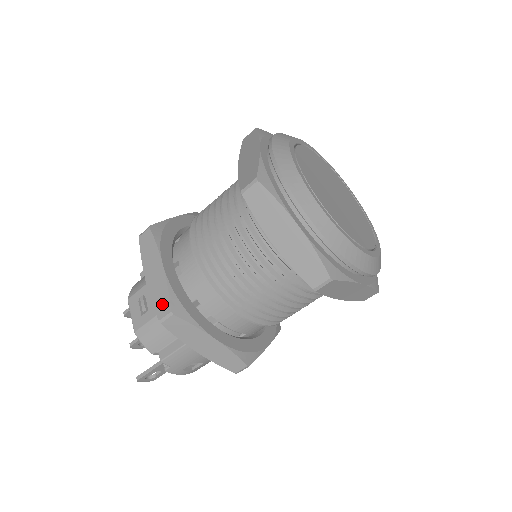
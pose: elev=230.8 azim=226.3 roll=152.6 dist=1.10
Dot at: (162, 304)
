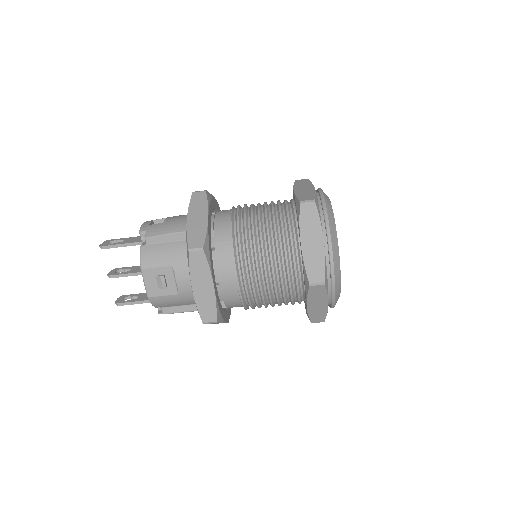
Dot at: (208, 314)
